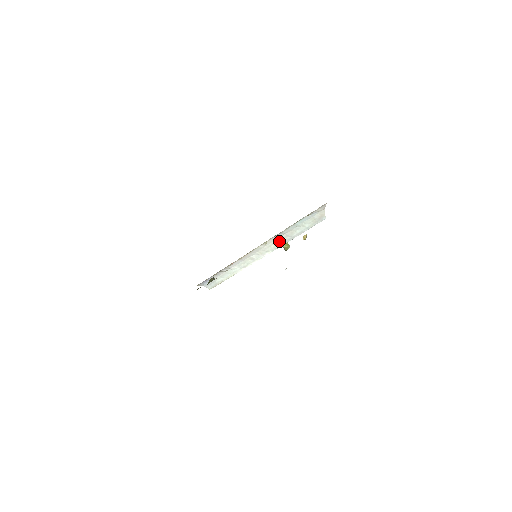
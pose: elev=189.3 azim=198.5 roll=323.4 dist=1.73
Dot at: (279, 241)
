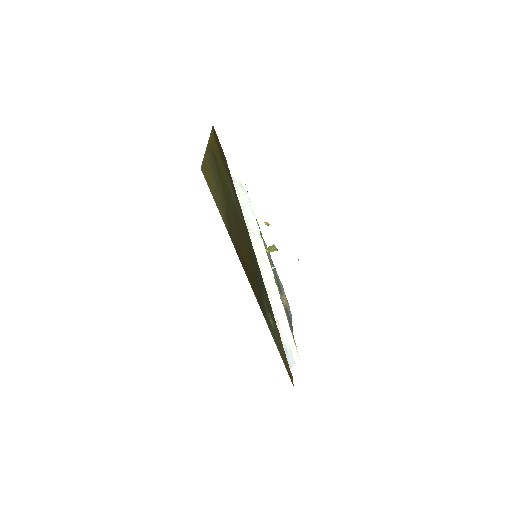
Dot at: (256, 240)
